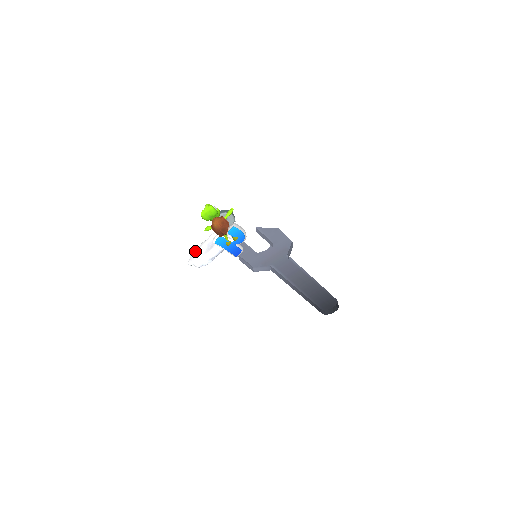
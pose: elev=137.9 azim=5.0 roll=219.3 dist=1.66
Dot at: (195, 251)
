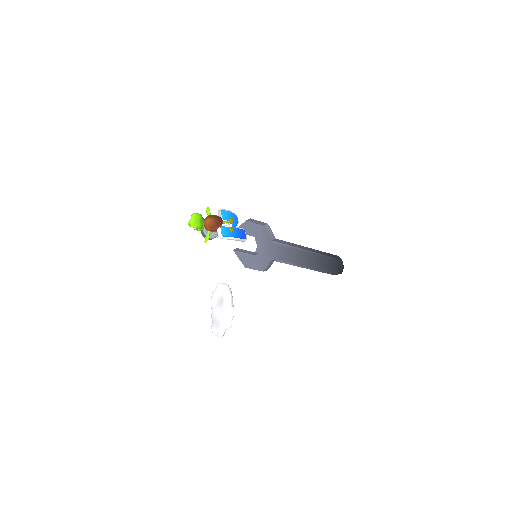
Dot at: (214, 325)
